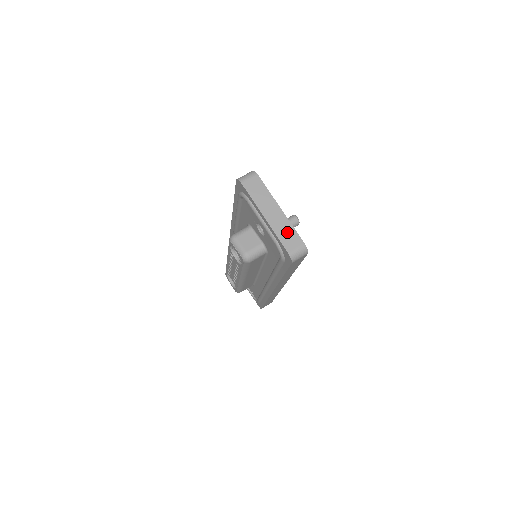
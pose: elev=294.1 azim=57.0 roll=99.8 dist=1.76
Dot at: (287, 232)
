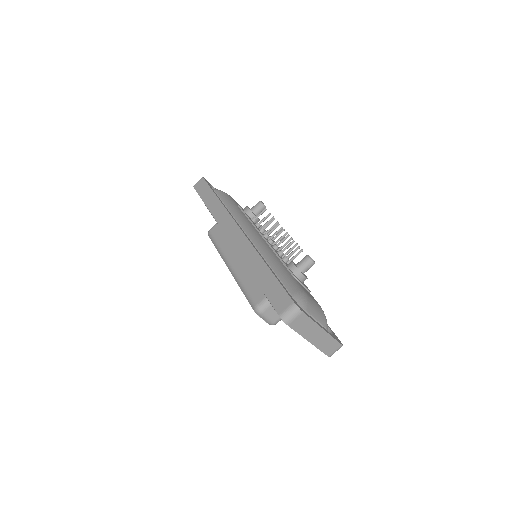
Dot at: (328, 344)
